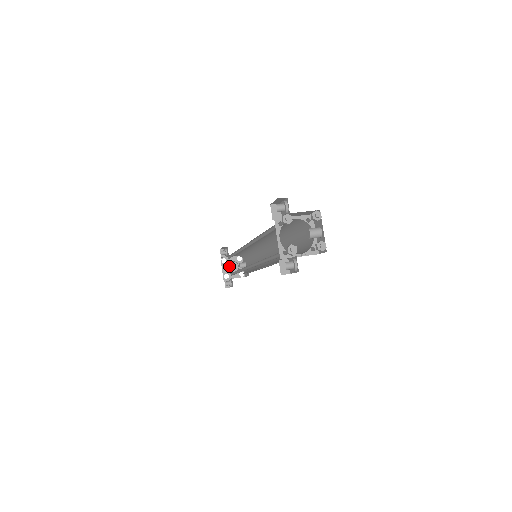
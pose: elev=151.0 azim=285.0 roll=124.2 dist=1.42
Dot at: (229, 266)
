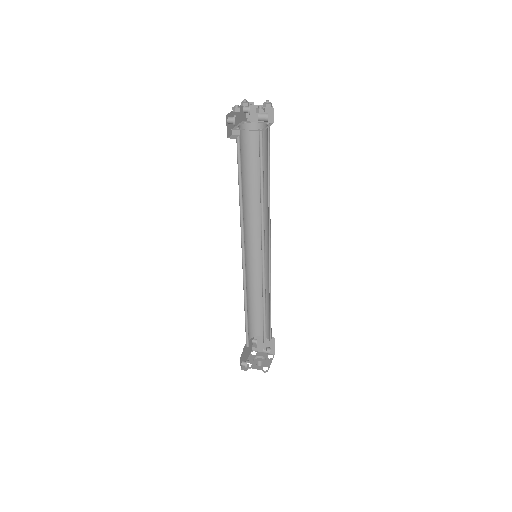
Dot at: occluded
